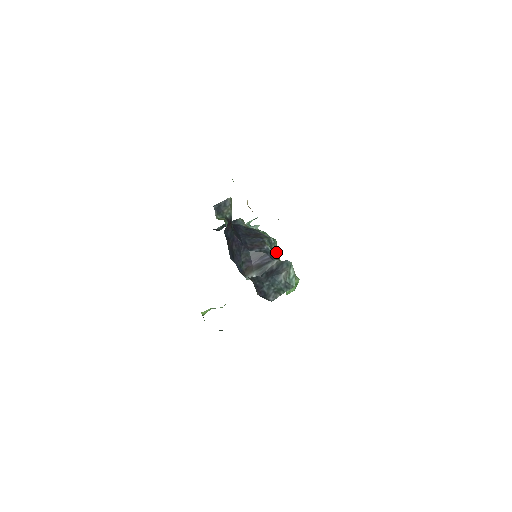
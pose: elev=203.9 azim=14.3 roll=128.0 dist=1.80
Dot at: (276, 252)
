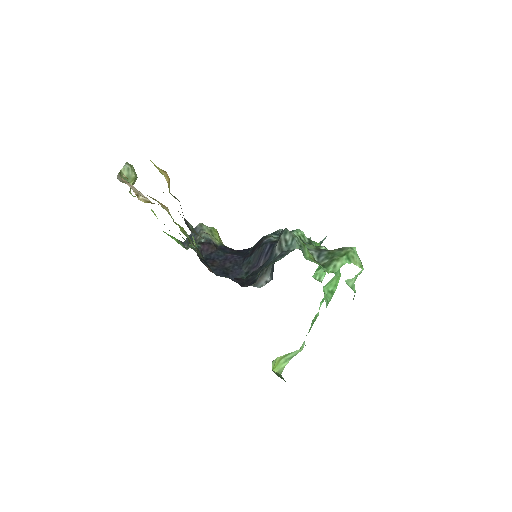
Dot at: occluded
